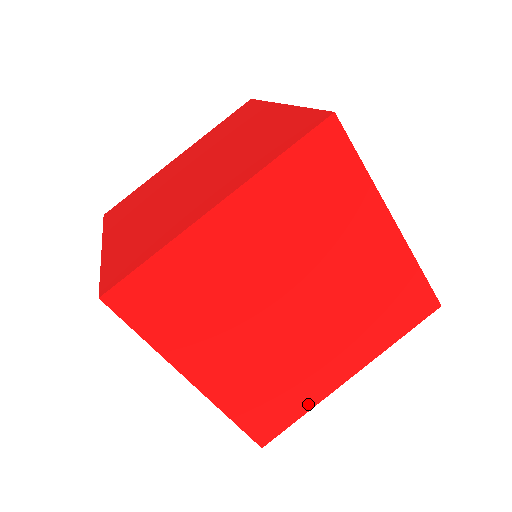
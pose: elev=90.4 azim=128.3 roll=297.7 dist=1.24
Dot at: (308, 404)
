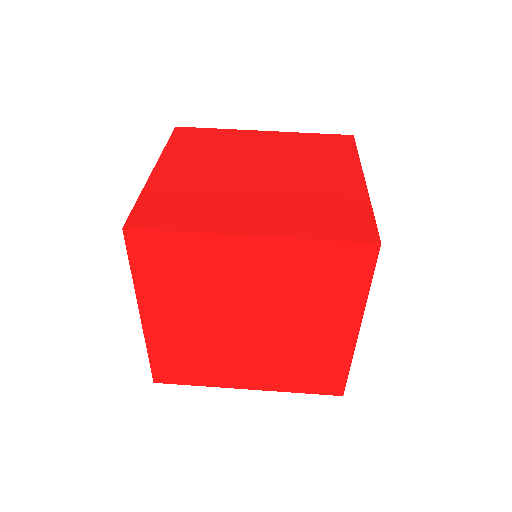
Dot at: (205, 382)
